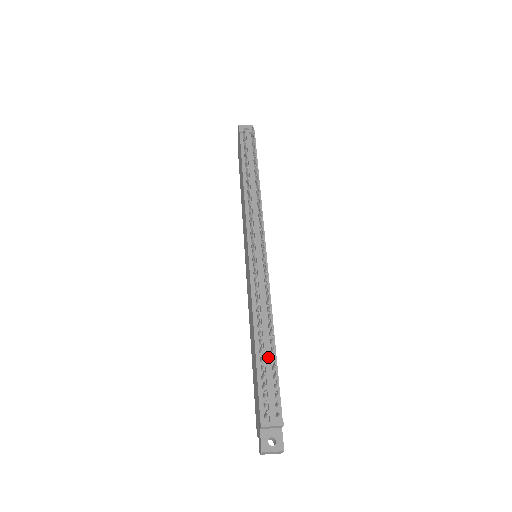
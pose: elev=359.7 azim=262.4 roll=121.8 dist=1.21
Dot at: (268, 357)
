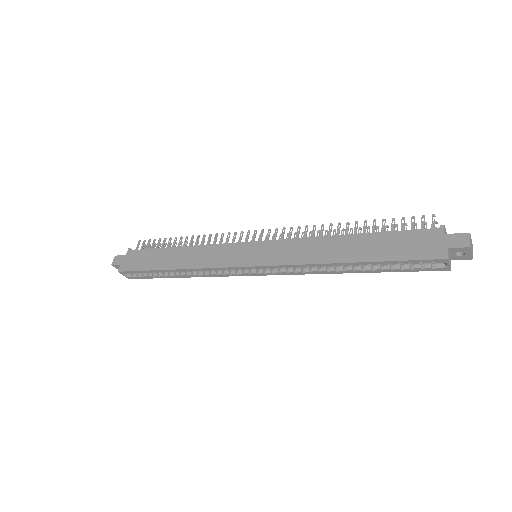
Dot at: occluded
